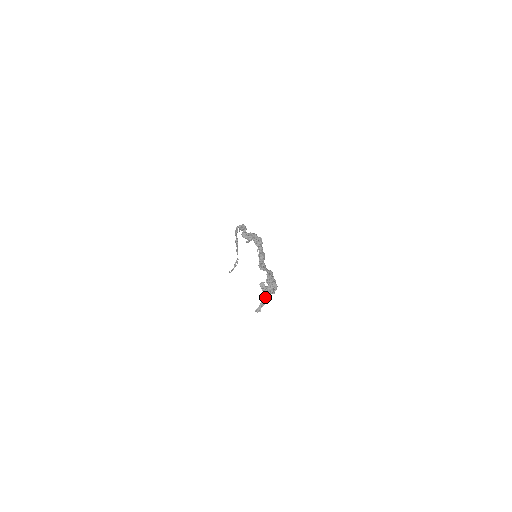
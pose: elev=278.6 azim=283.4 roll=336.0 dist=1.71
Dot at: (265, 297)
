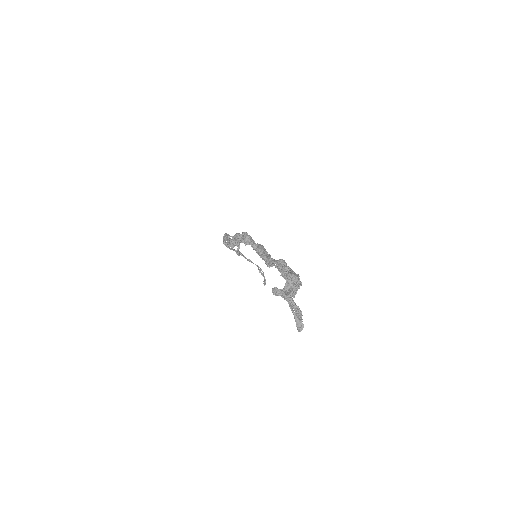
Dot at: (293, 303)
